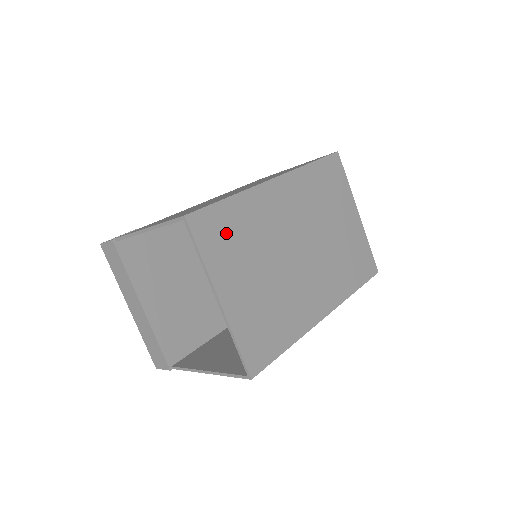
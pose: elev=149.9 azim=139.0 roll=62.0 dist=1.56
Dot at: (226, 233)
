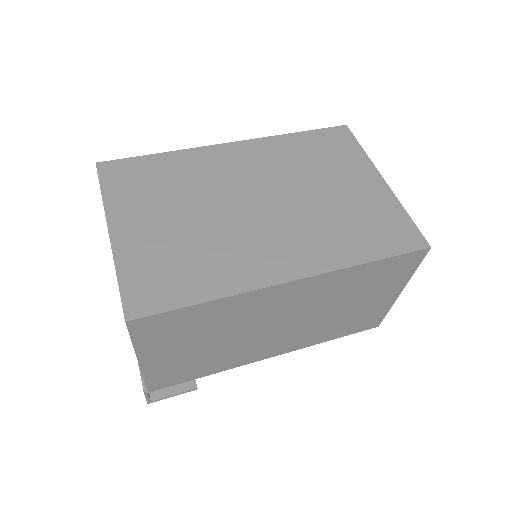
Dot at: (143, 179)
